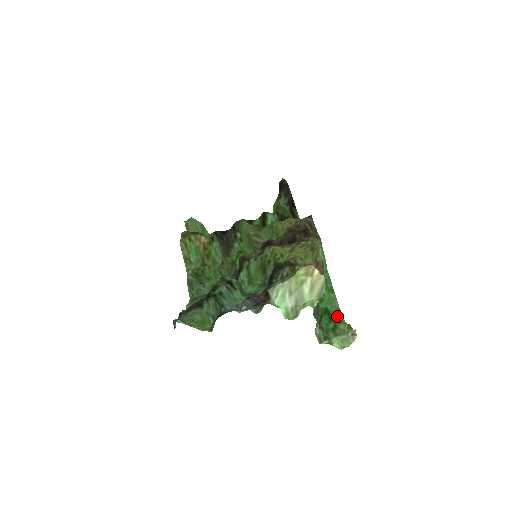
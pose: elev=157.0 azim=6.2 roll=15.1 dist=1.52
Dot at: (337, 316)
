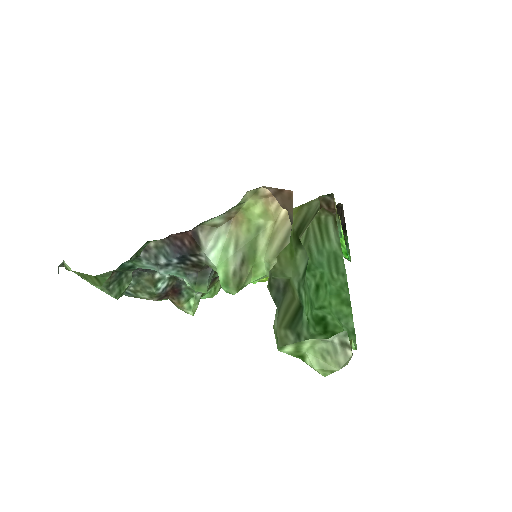
Dot at: (339, 332)
